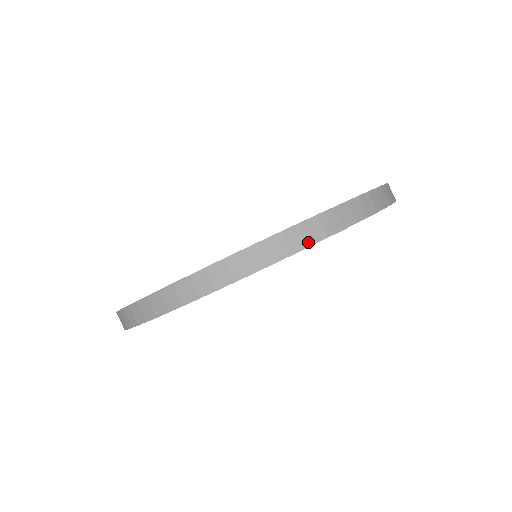
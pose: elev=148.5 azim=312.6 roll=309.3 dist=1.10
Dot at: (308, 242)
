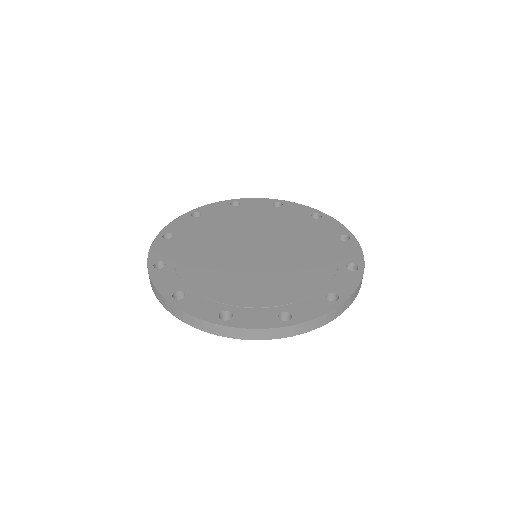
Dot at: (183, 320)
